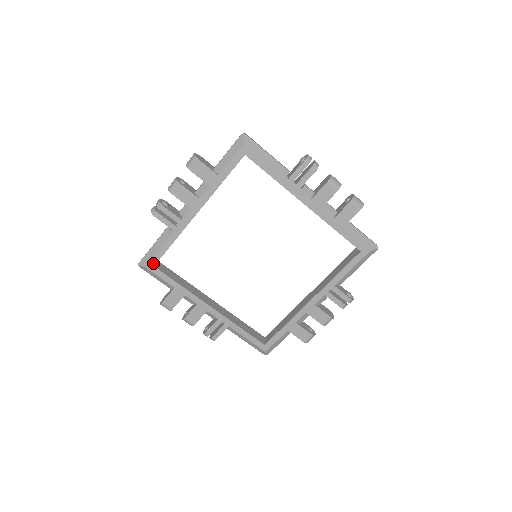
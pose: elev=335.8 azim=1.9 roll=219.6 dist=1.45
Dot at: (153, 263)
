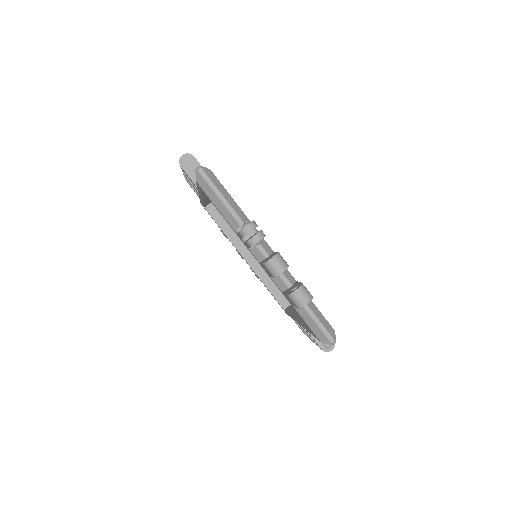
Dot at: occluded
